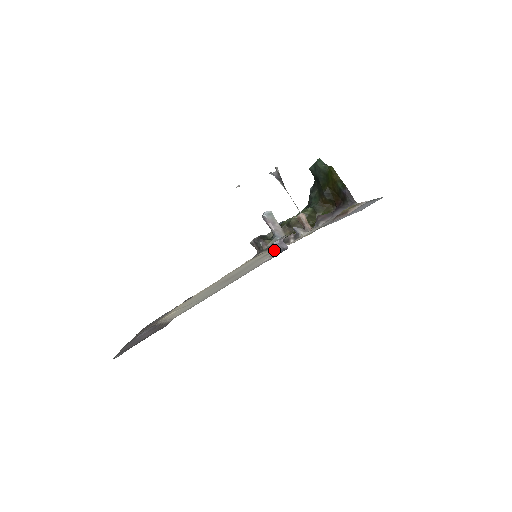
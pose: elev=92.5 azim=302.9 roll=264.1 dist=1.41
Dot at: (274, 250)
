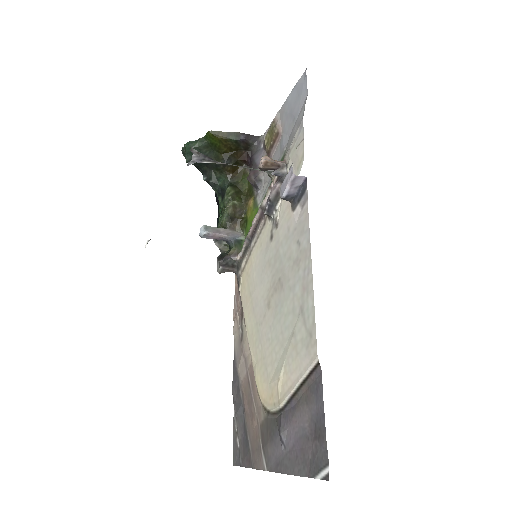
Dot at: (276, 218)
